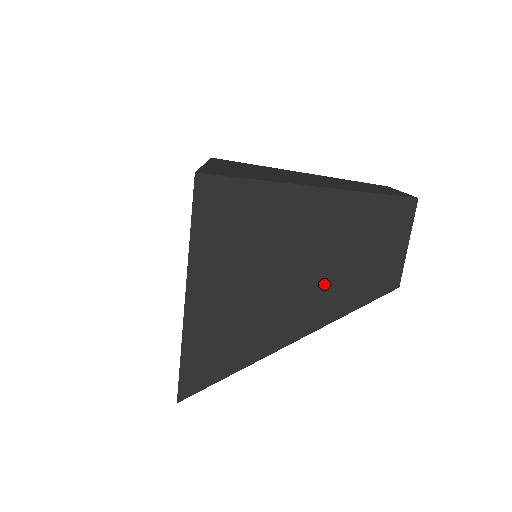
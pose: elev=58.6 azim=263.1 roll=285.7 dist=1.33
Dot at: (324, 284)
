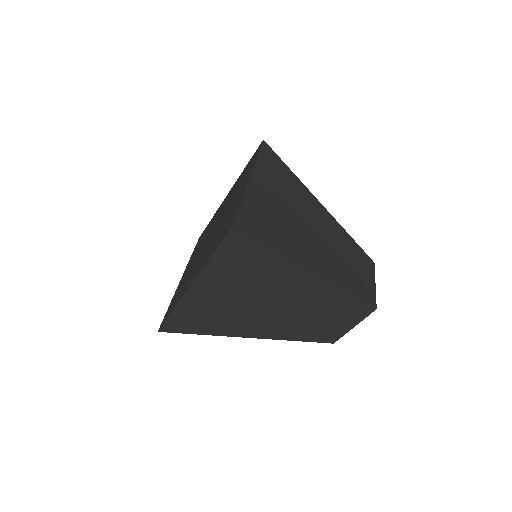
Dot at: (286, 321)
